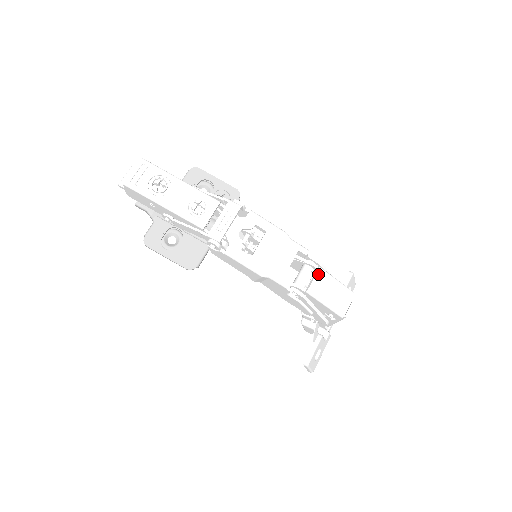
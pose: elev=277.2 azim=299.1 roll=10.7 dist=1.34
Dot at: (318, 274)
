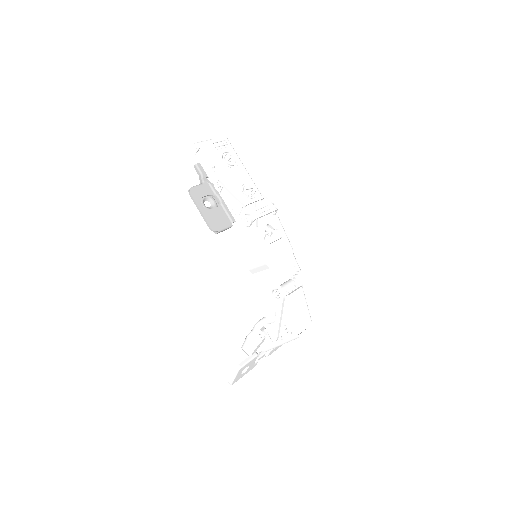
Dot at: (300, 290)
